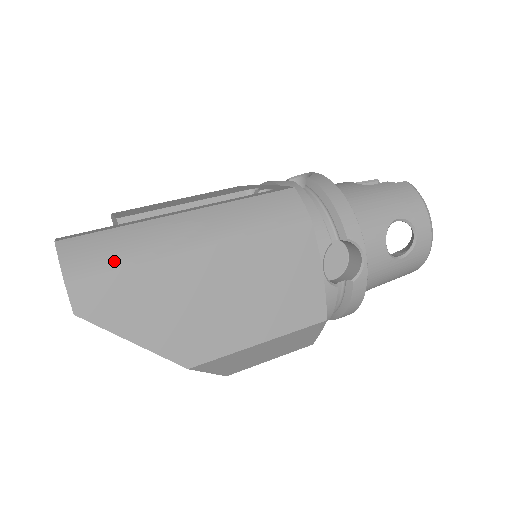
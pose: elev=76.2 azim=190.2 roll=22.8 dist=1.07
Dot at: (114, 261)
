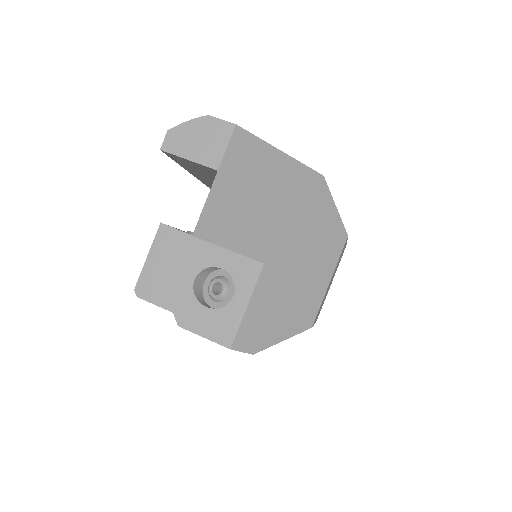
Dot at: occluded
